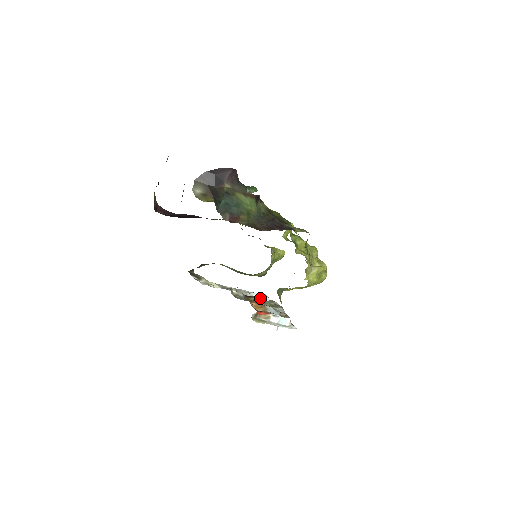
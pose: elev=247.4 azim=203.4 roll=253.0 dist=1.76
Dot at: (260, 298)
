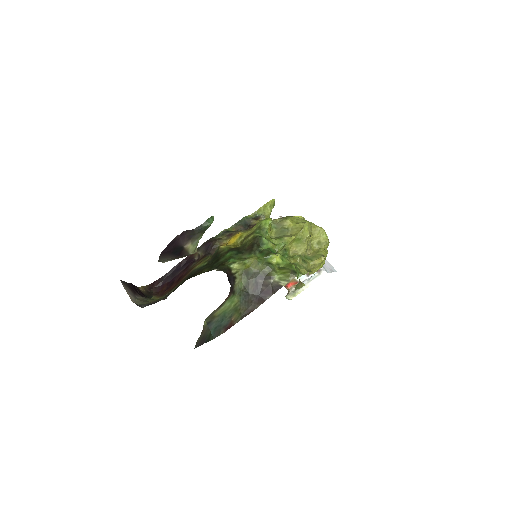
Dot at: occluded
